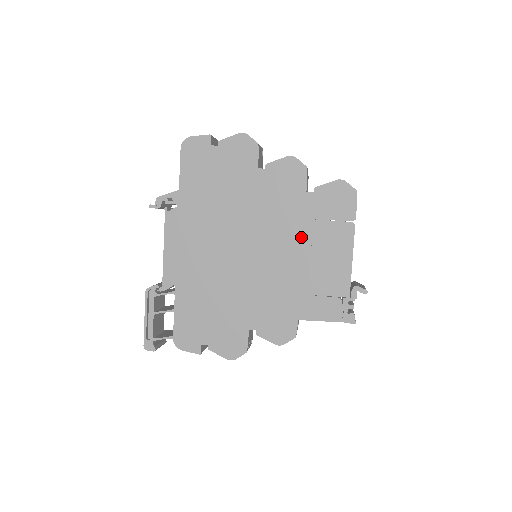
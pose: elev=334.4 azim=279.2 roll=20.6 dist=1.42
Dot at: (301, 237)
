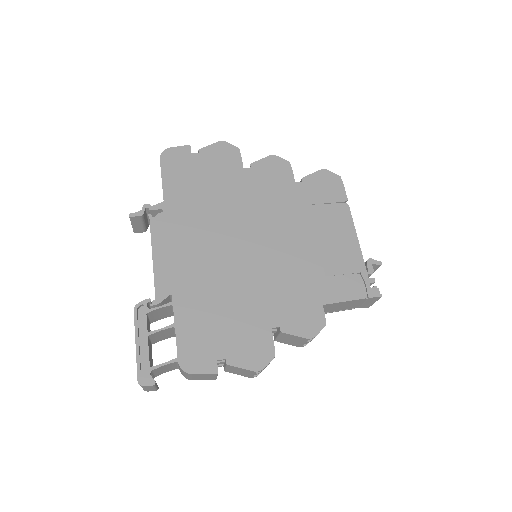
Dot at: (302, 222)
